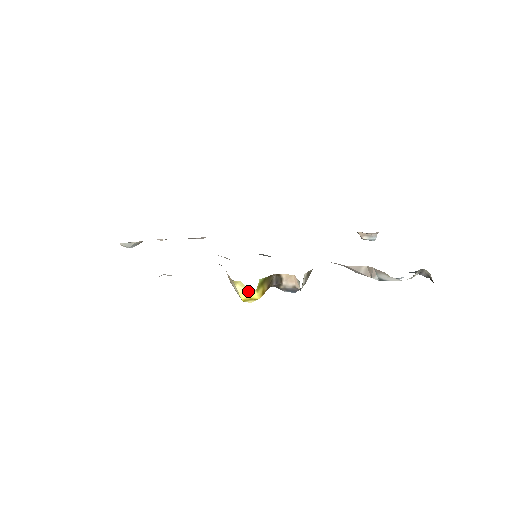
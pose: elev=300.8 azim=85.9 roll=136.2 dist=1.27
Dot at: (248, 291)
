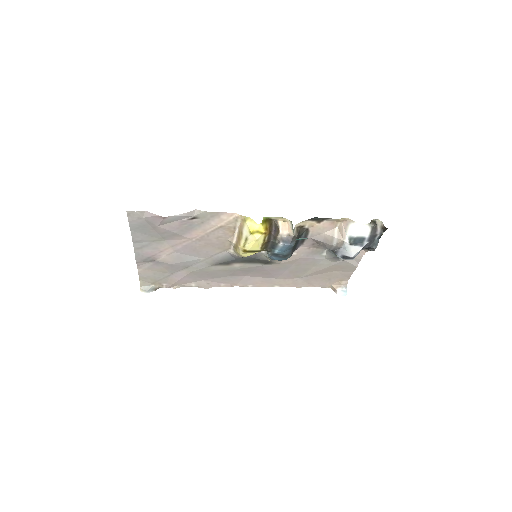
Dot at: (255, 224)
